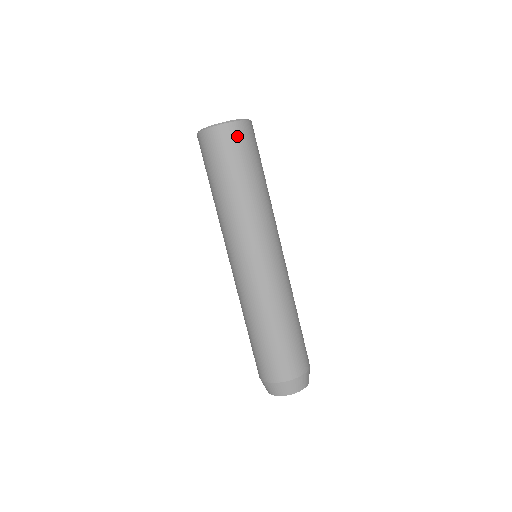
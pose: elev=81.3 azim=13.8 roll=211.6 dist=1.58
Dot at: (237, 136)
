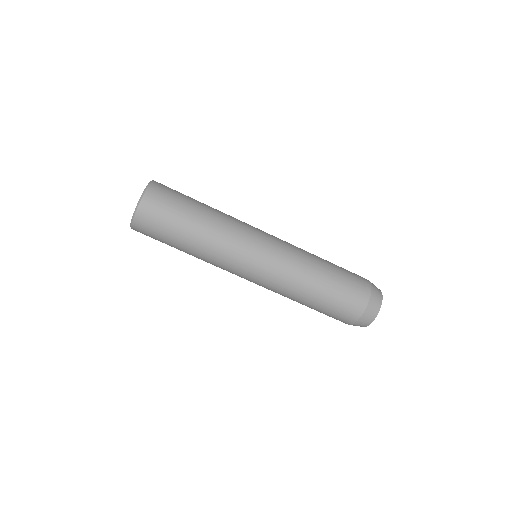
Dot at: (147, 221)
